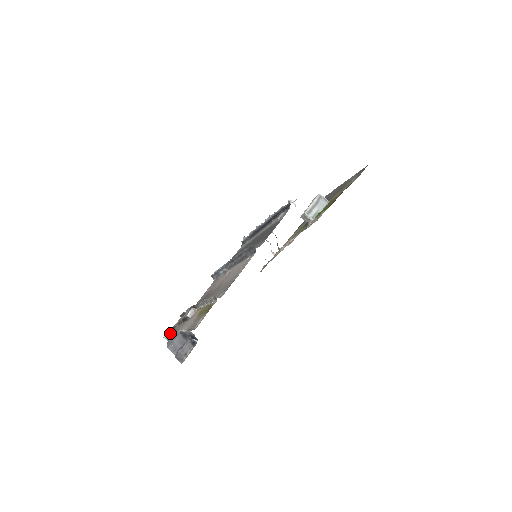
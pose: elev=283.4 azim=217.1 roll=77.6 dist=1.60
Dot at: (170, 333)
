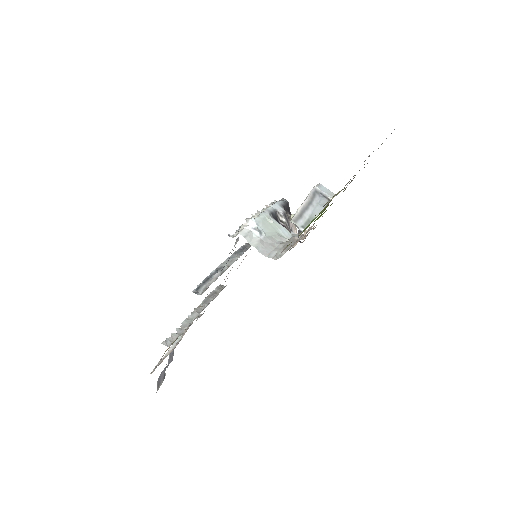
Dot at: occluded
